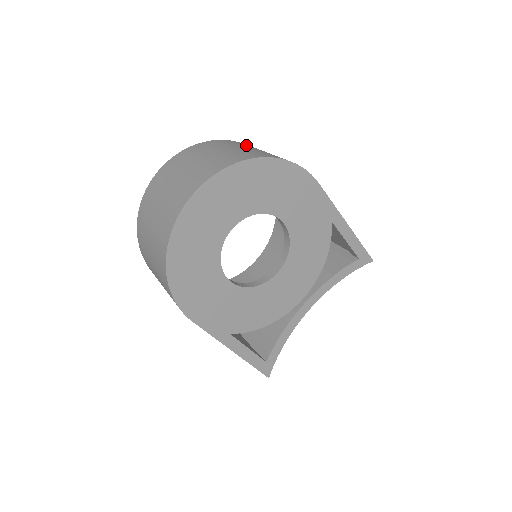
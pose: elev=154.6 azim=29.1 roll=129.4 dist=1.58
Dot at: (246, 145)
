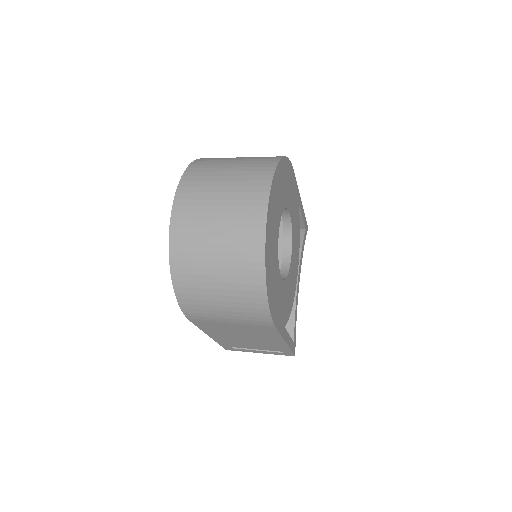
Dot at: occluded
